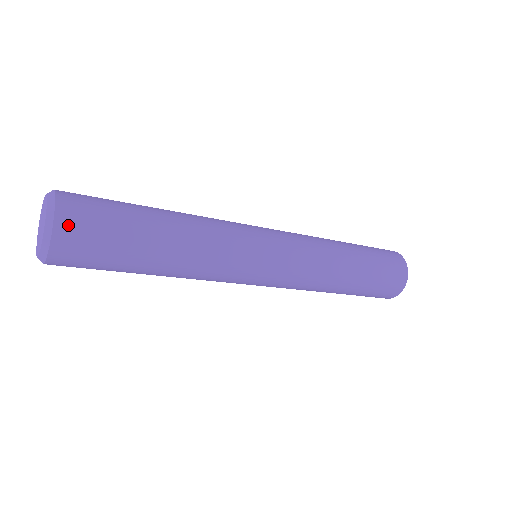
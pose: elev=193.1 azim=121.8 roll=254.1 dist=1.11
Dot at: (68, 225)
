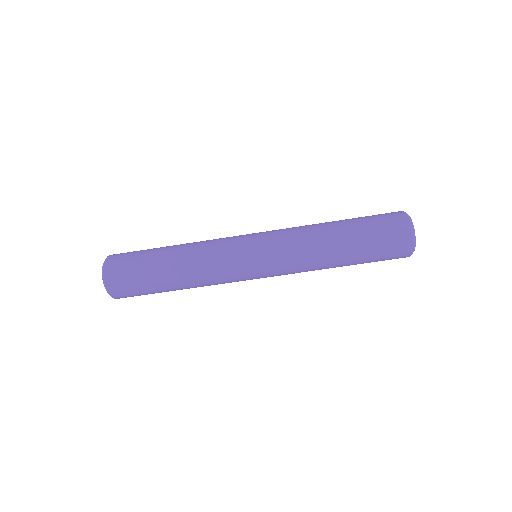
Dot at: (114, 257)
